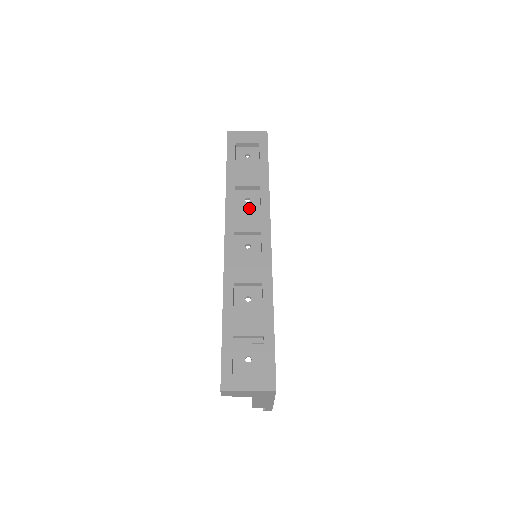
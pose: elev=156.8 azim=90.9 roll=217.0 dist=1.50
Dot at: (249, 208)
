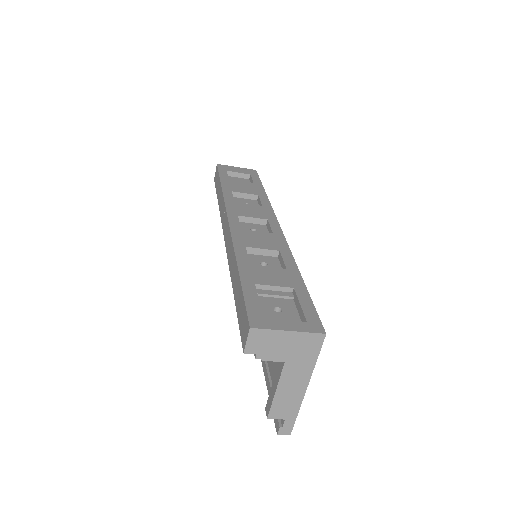
Dot at: (250, 205)
